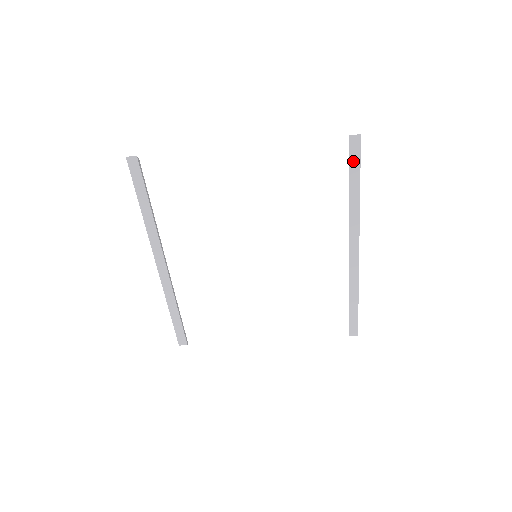
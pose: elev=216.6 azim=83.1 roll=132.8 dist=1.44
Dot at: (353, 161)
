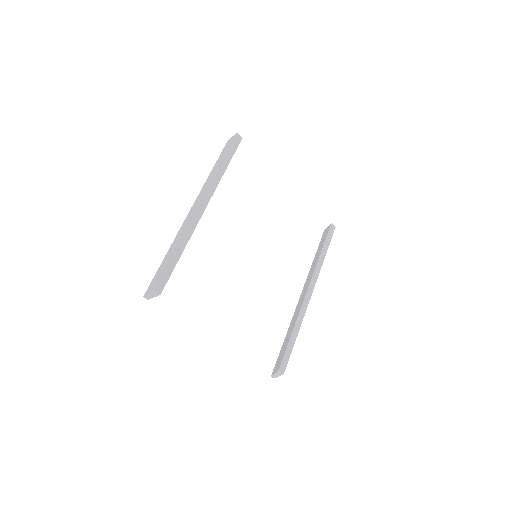
Dot at: (328, 238)
